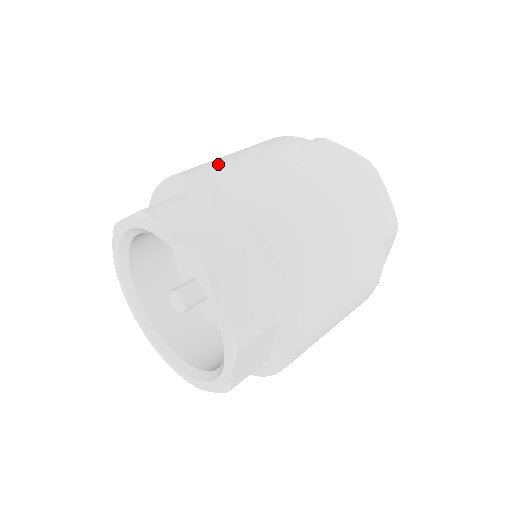
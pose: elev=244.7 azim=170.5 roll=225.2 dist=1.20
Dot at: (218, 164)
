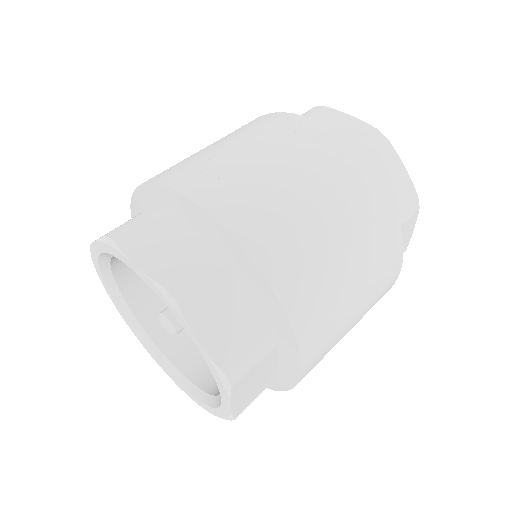
Dot at: (192, 164)
